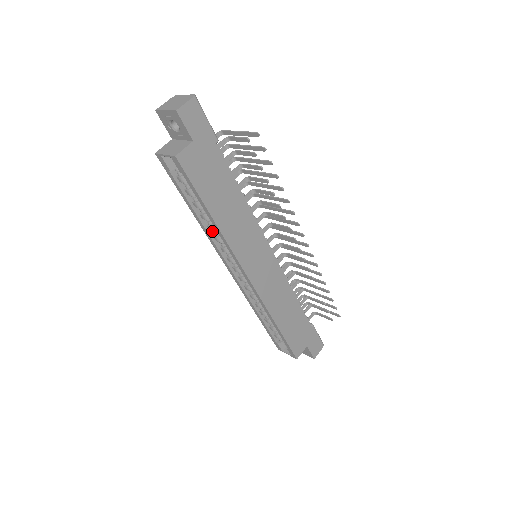
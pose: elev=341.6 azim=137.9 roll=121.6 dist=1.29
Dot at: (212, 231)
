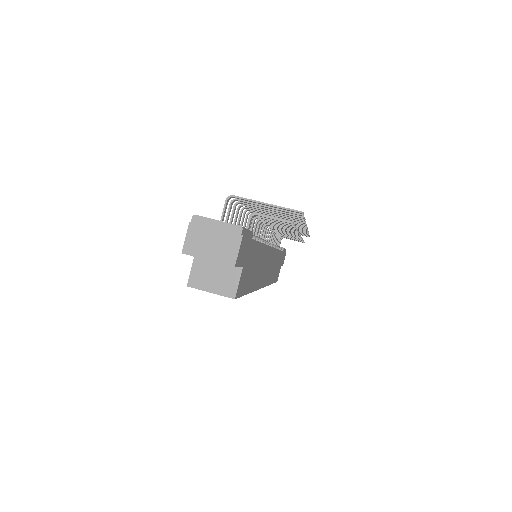
Dot at: occluded
